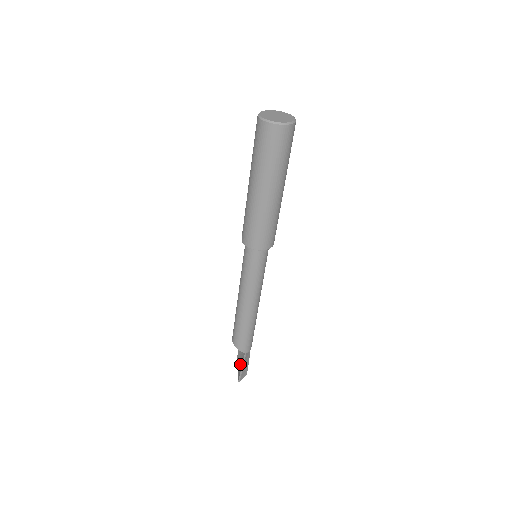
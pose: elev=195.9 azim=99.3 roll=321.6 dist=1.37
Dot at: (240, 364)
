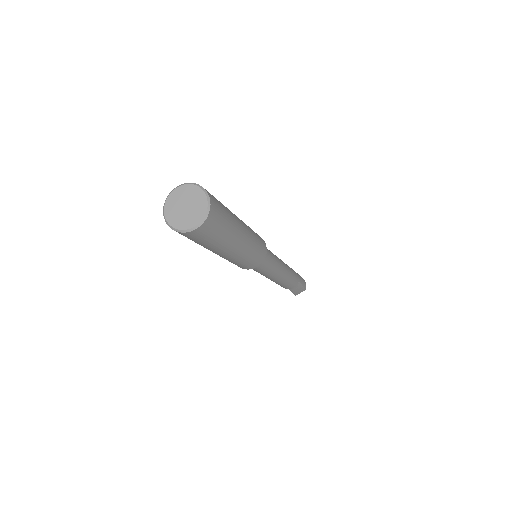
Dot at: occluded
